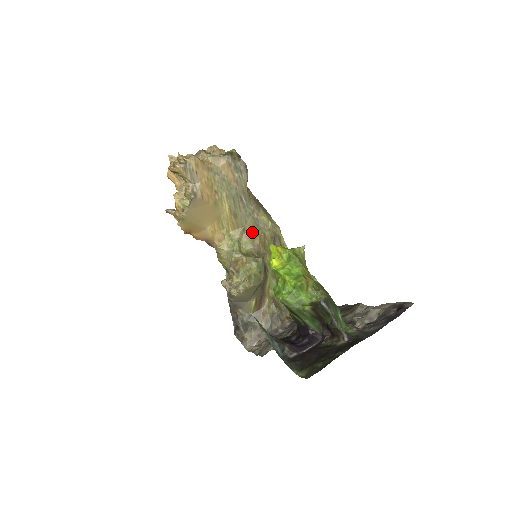
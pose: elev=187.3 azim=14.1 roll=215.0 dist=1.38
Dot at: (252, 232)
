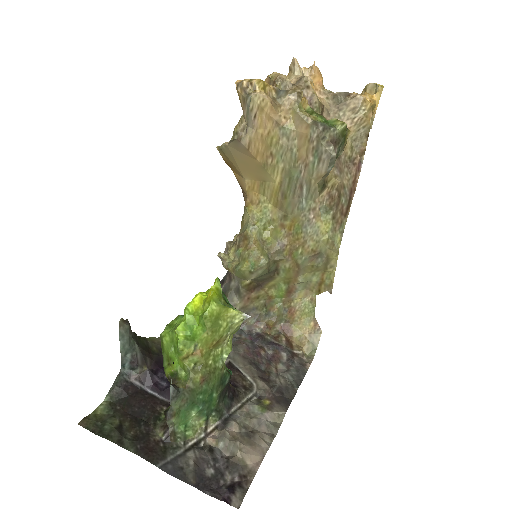
Dot at: (291, 227)
